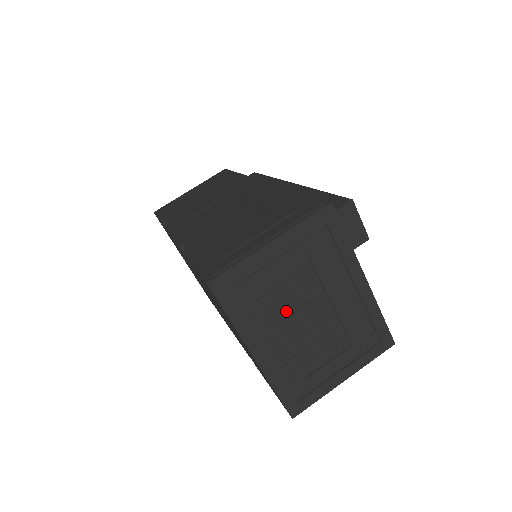
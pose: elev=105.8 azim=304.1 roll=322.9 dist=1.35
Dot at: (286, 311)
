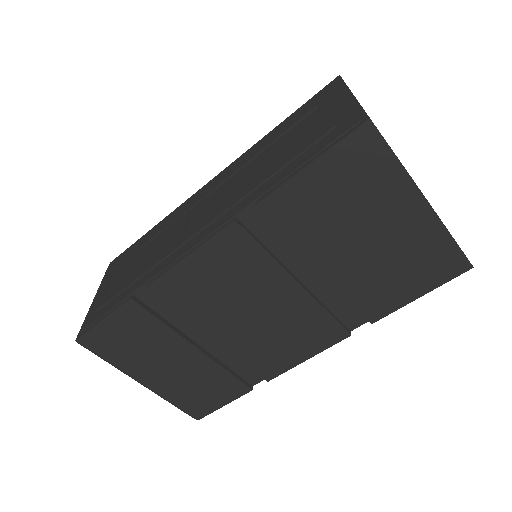
Dot at: occluded
